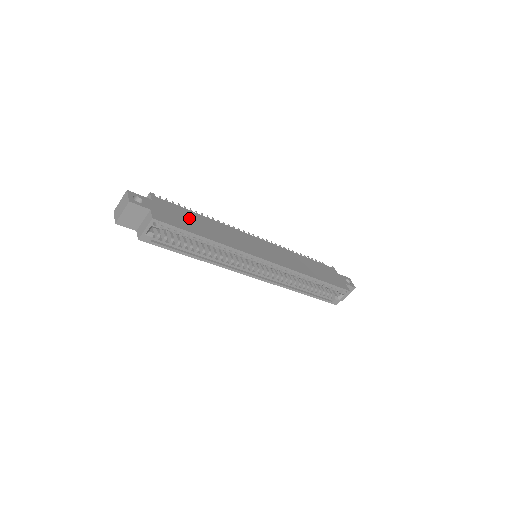
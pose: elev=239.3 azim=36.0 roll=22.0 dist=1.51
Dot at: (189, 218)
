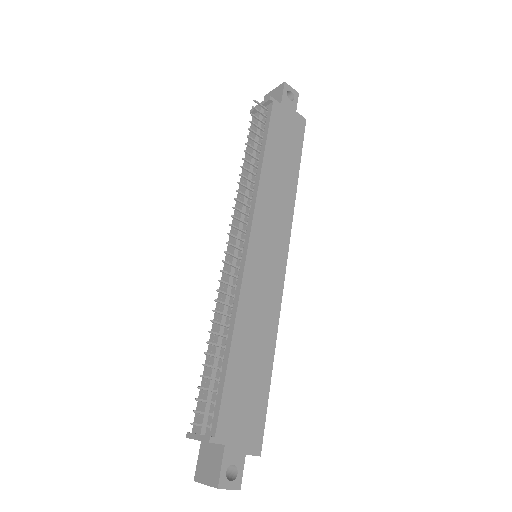
Dot at: (244, 382)
